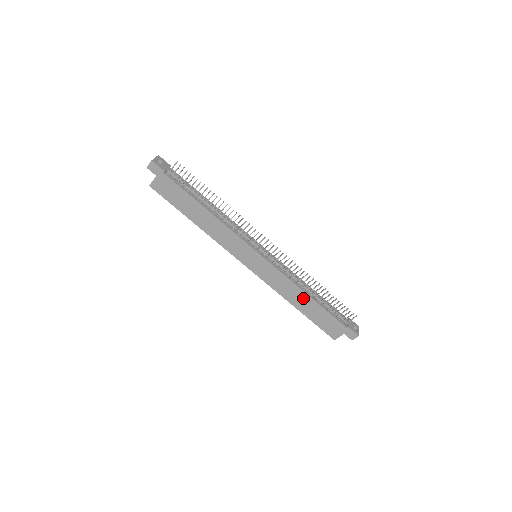
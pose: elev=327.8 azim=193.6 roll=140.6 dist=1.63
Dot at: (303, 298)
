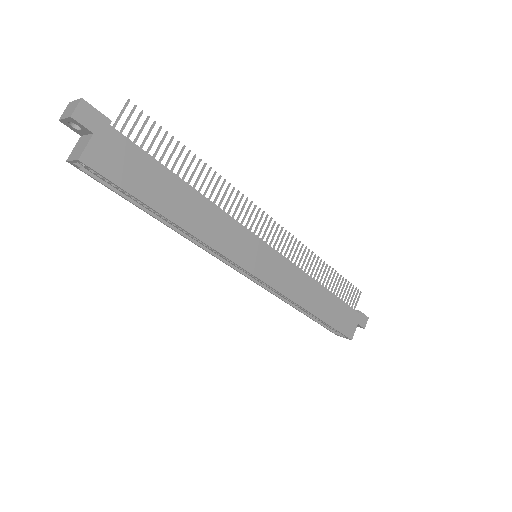
Dot at: (319, 294)
